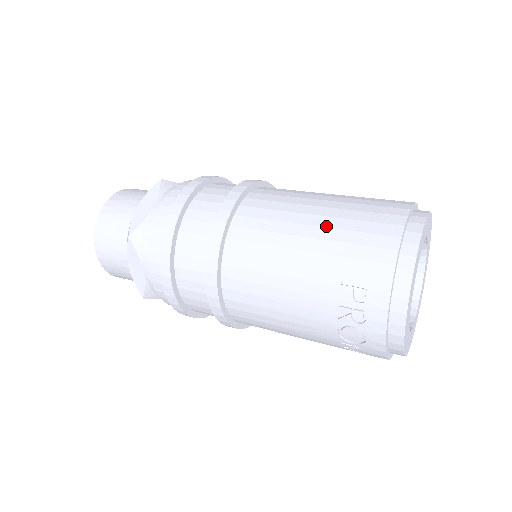
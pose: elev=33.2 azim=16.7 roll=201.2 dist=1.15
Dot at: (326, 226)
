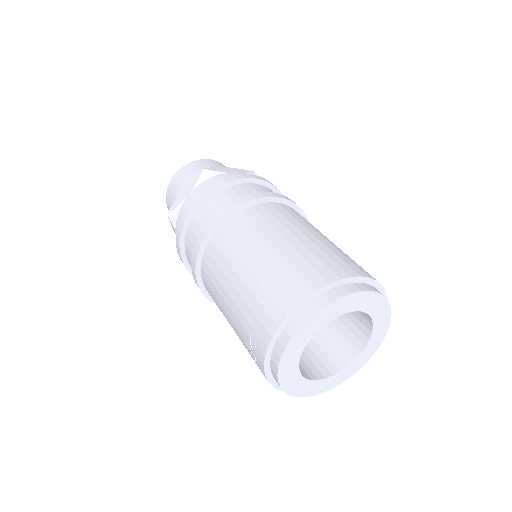
Dot at: (254, 275)
